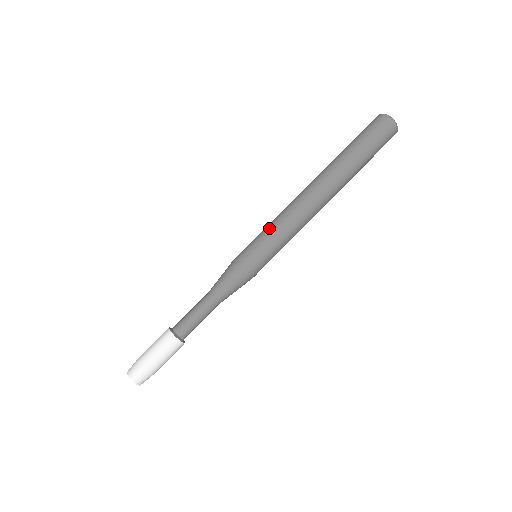
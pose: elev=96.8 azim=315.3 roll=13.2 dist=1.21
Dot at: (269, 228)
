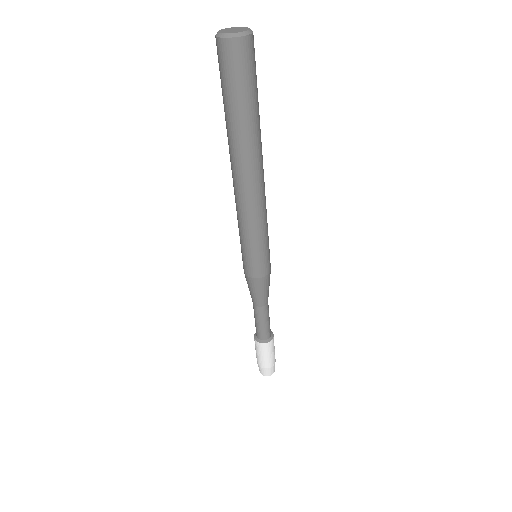
Dot at: (244, 239)
